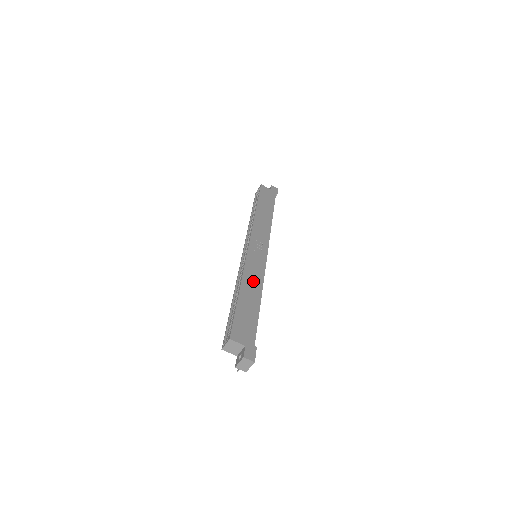
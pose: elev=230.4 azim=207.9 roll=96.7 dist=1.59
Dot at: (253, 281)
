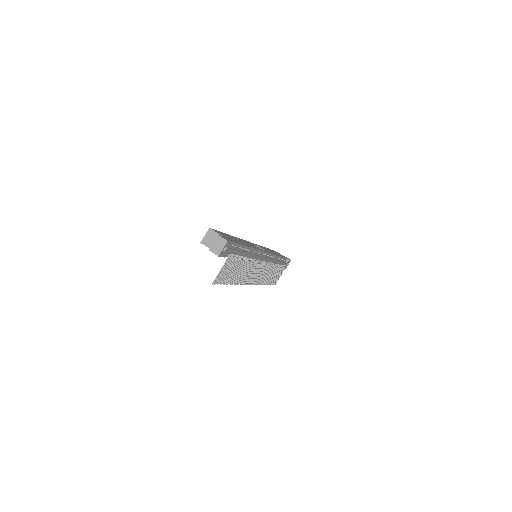
Dot at: (246, 243)
